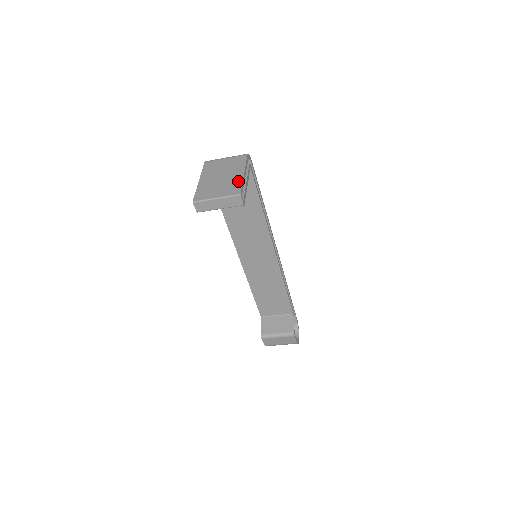
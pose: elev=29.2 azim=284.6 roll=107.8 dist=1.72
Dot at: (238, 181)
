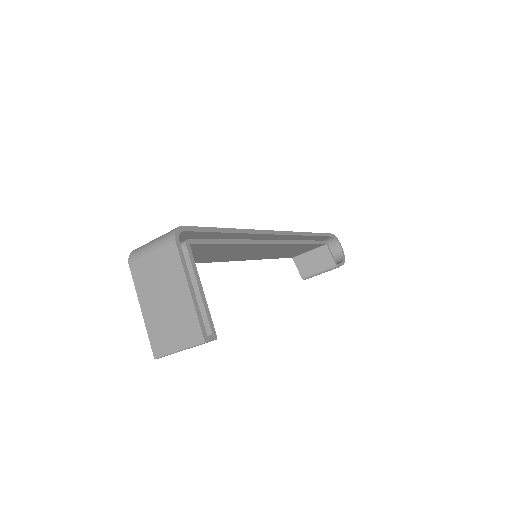
Dot at: (190, 311)
